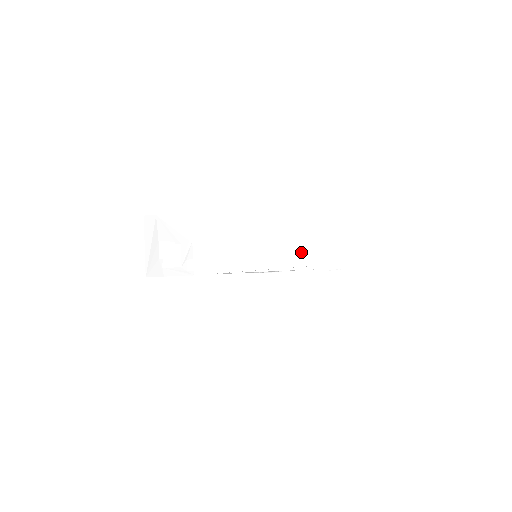
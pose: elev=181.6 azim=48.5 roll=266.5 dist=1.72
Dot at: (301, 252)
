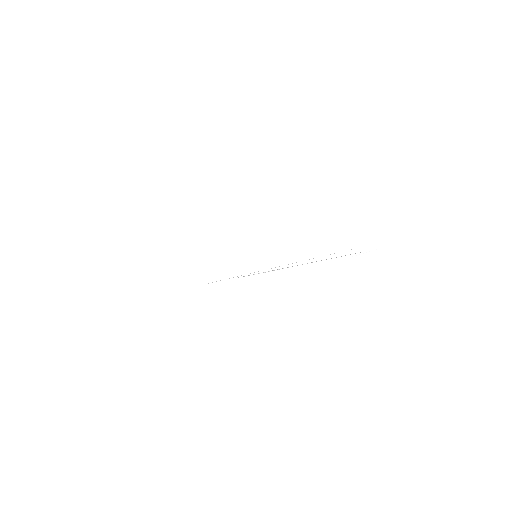
Dot at: (314, 241)
